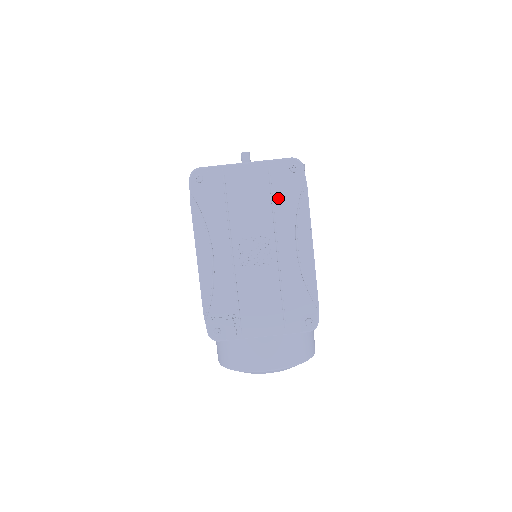
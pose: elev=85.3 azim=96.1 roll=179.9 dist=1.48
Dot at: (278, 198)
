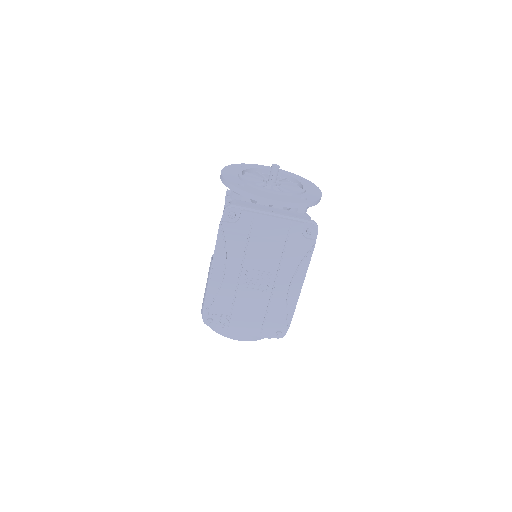
Dot at: (289, 250)
